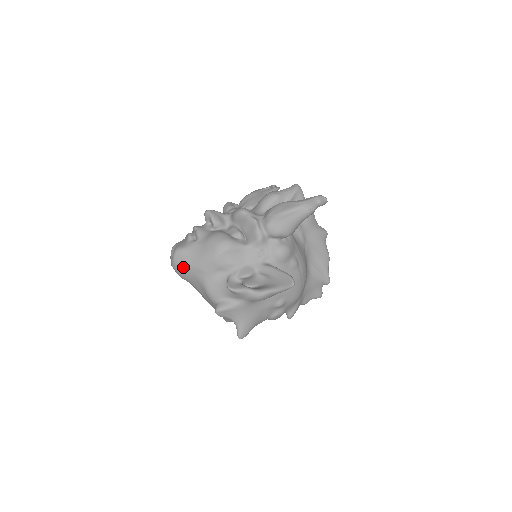
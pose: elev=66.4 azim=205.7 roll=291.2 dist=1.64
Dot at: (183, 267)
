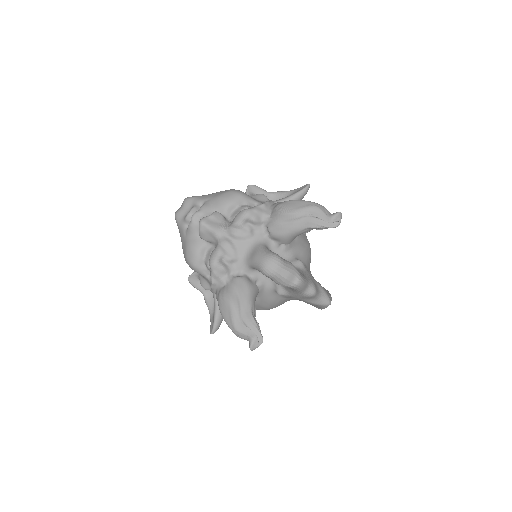
Dot at: occluded
